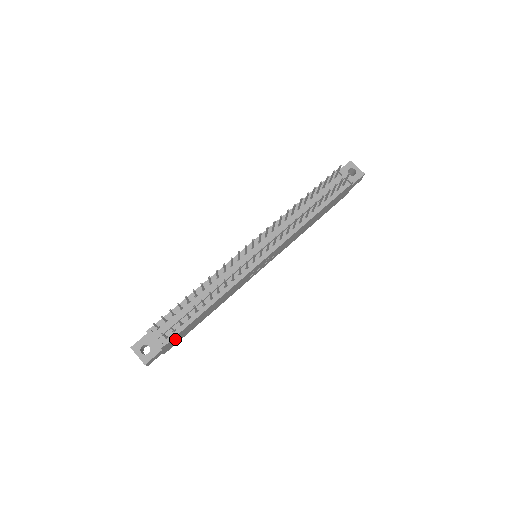
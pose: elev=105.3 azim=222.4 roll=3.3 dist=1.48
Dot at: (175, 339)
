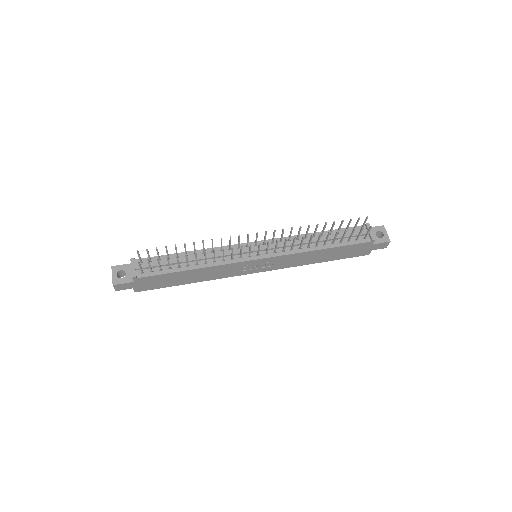
Dot at: (149, 281)
